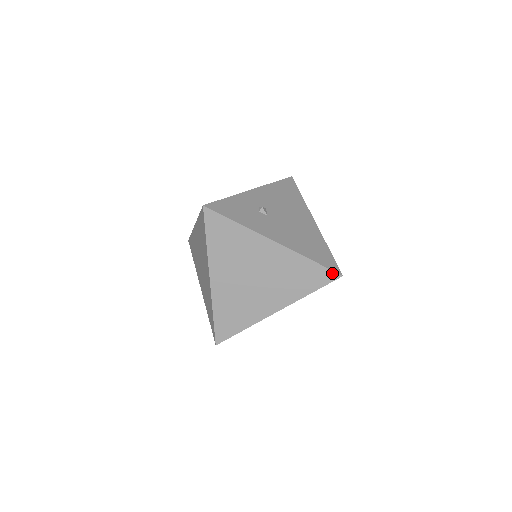
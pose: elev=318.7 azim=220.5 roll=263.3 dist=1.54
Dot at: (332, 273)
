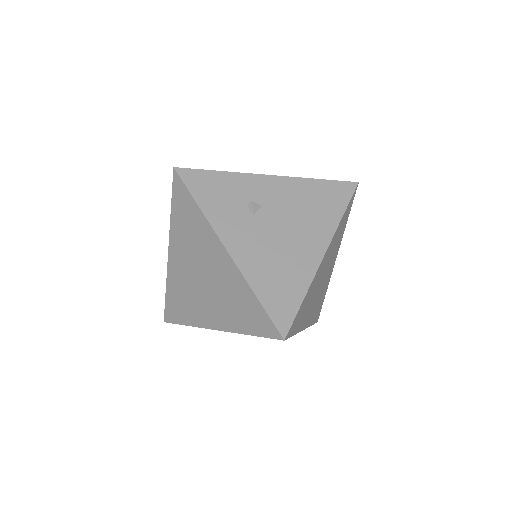
Dot at: (274, 328)
